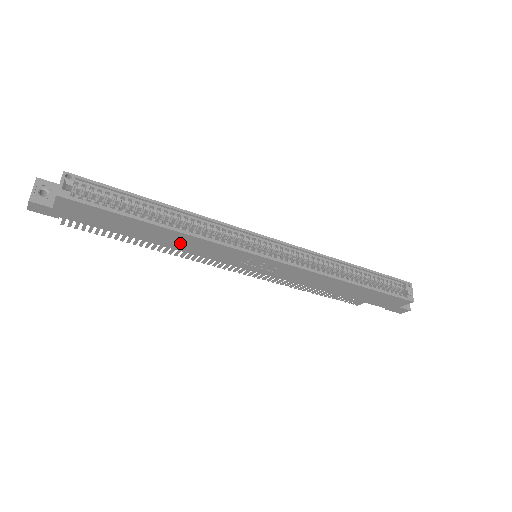
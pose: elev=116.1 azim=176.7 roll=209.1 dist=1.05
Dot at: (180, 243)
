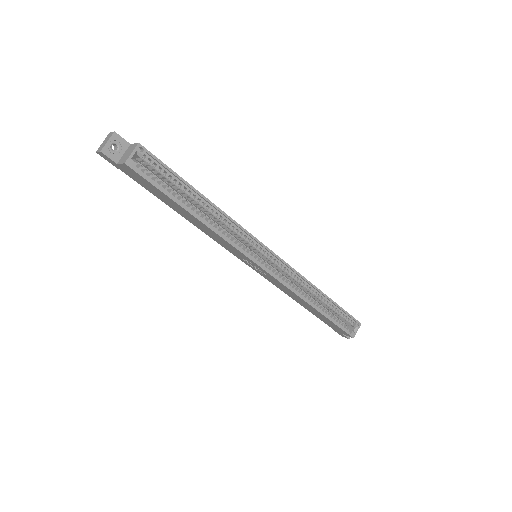
Dot at: (203, 228)
